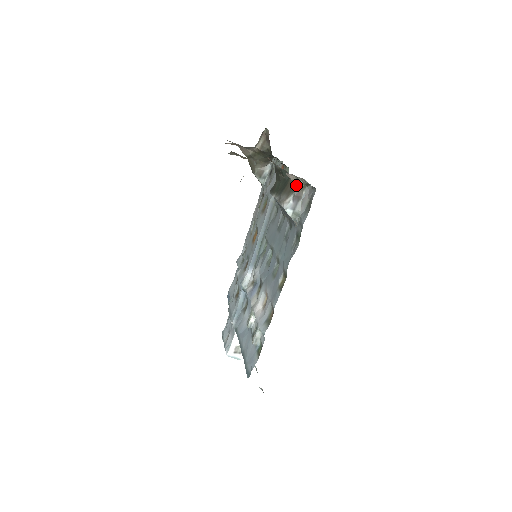
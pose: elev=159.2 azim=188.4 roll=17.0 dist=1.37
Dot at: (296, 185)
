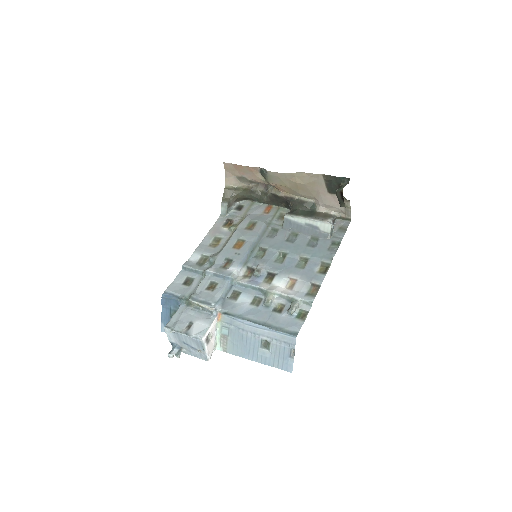
Dot at: (331, 215)
